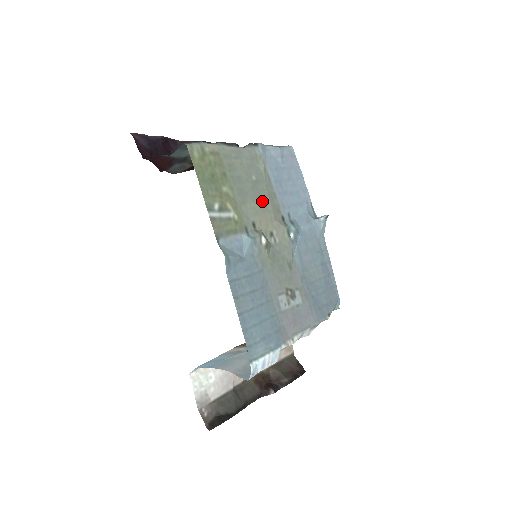
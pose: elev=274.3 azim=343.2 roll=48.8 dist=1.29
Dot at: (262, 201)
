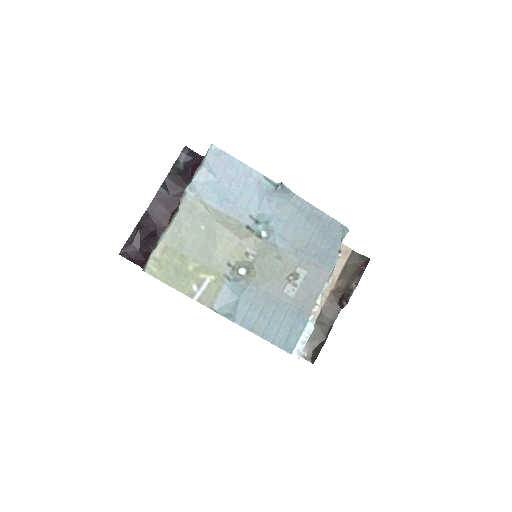
Dot at: (222, 238)
